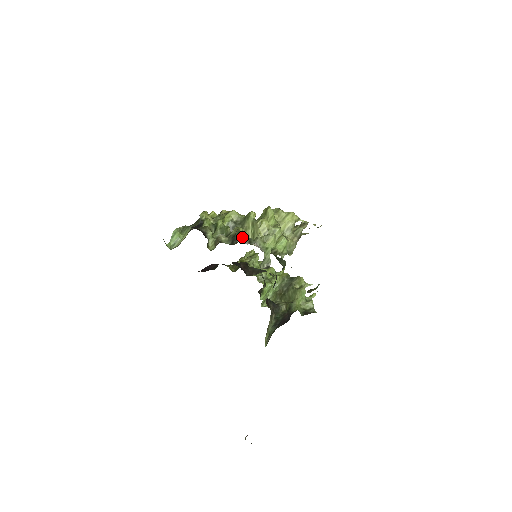
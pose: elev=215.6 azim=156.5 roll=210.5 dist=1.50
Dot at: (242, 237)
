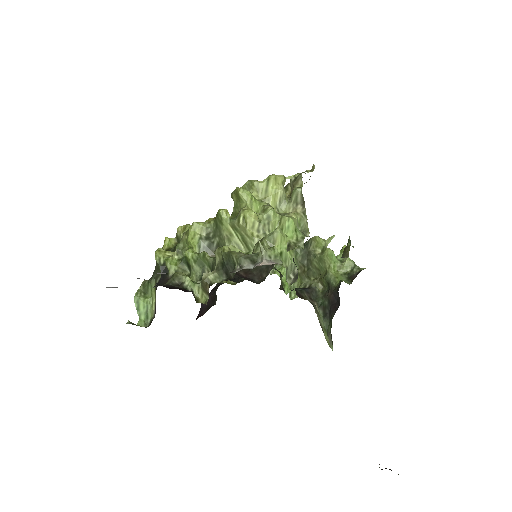
Dot at: (237, 261)
